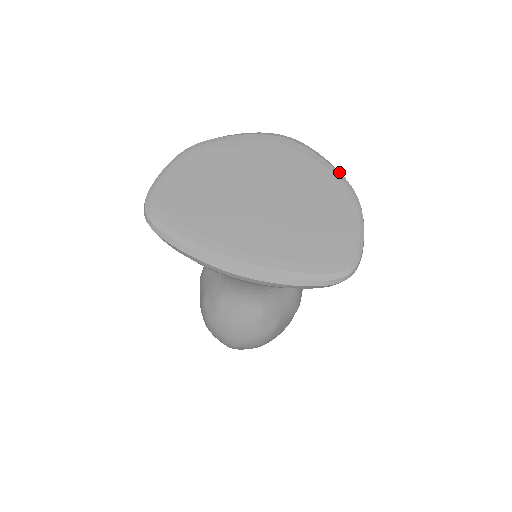
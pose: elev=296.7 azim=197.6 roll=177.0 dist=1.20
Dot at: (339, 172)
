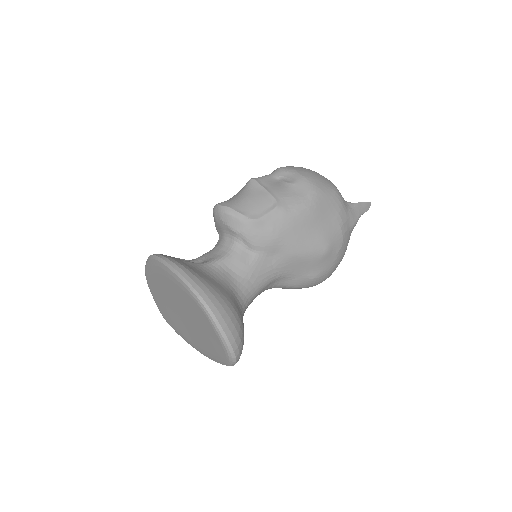
Dot at: (186, 284)
